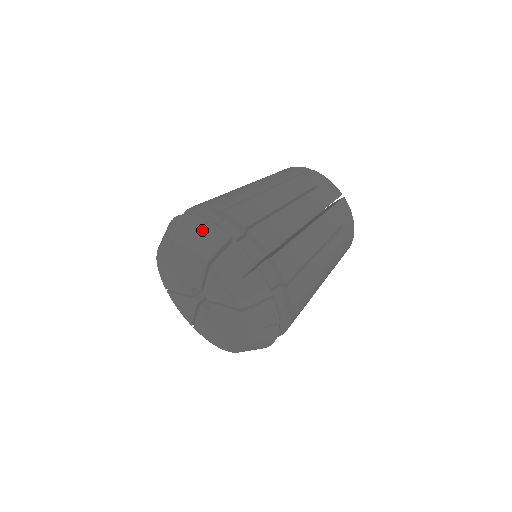
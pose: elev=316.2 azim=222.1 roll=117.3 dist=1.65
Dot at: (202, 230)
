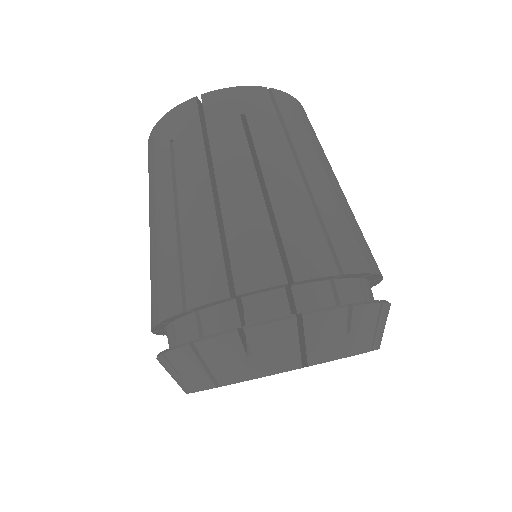
Dot at: occluded
